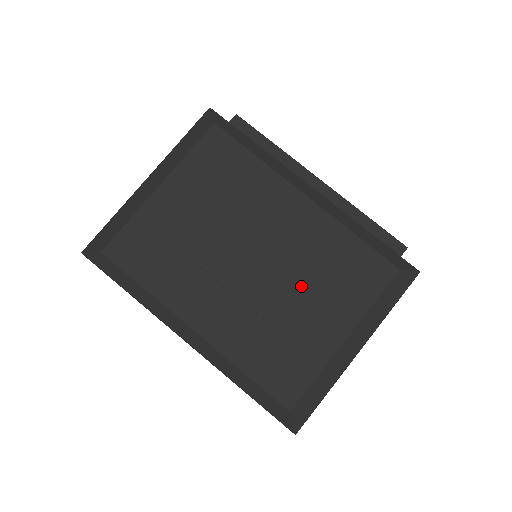
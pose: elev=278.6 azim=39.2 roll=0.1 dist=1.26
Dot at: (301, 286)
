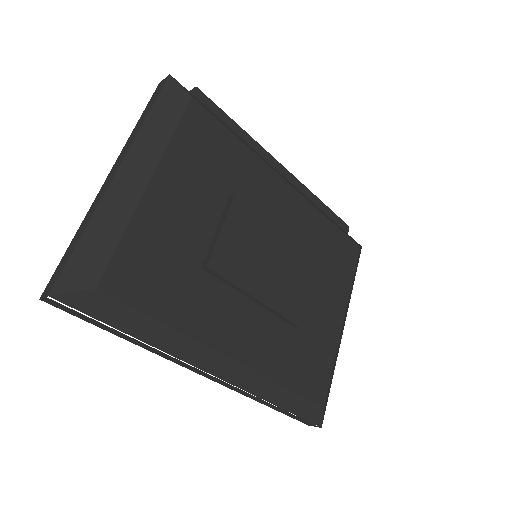
Dot at: (311, 279)
